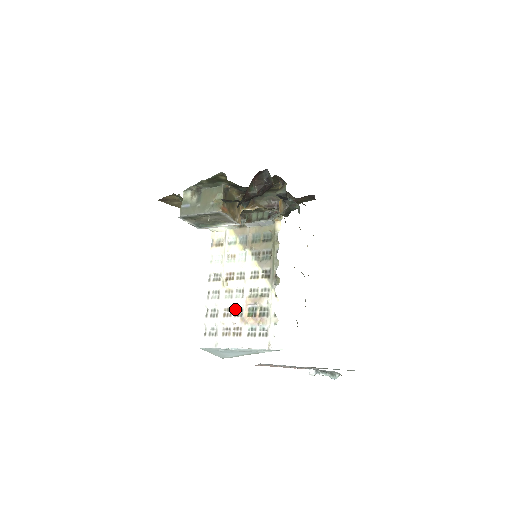
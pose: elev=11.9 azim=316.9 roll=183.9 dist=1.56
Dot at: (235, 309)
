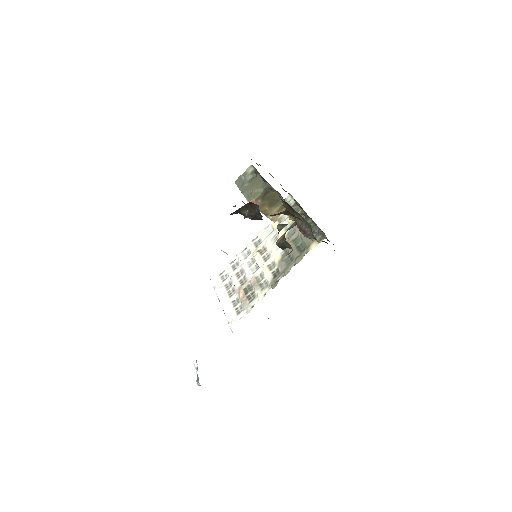
Dot at: (244, 276)
